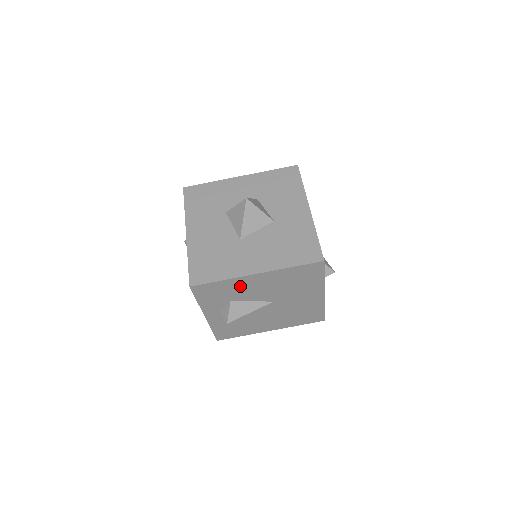
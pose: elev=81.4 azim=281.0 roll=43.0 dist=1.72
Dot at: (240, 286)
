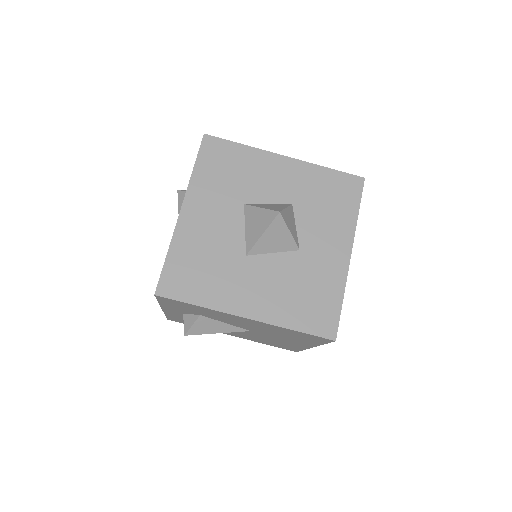
Dot at: (219, 314)
